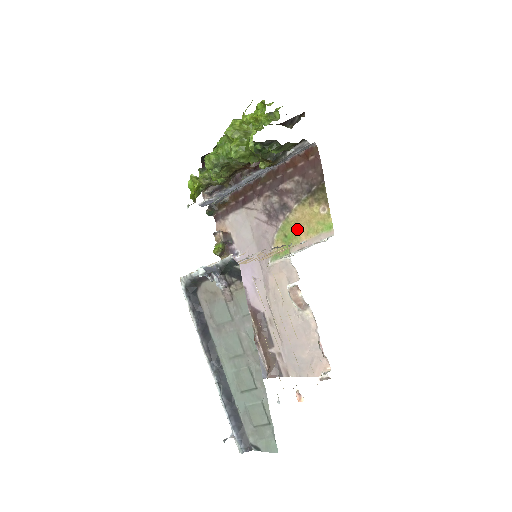
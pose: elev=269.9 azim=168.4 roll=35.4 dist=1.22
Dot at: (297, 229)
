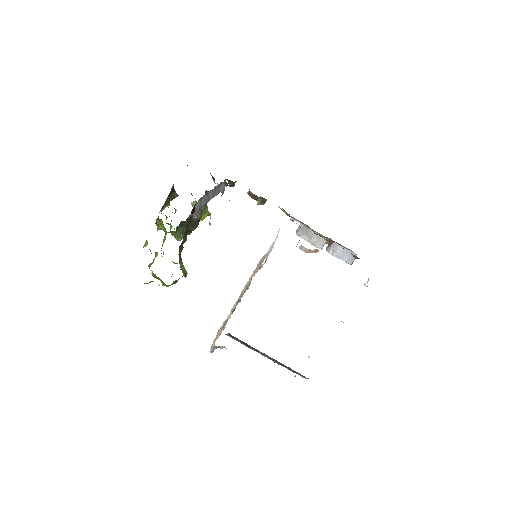
Dot at: occluded
